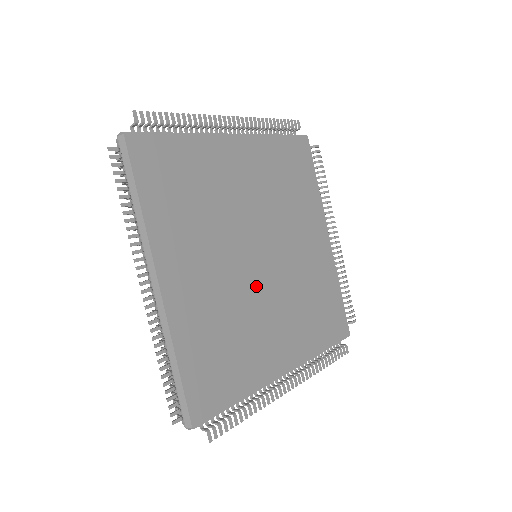
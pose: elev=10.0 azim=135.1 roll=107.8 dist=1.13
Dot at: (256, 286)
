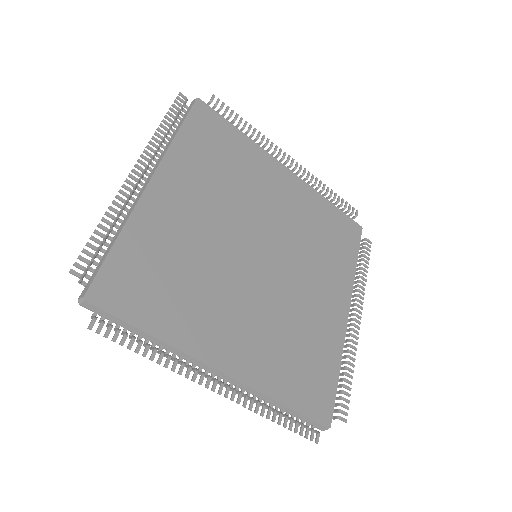
Dot at: (239, 269)
